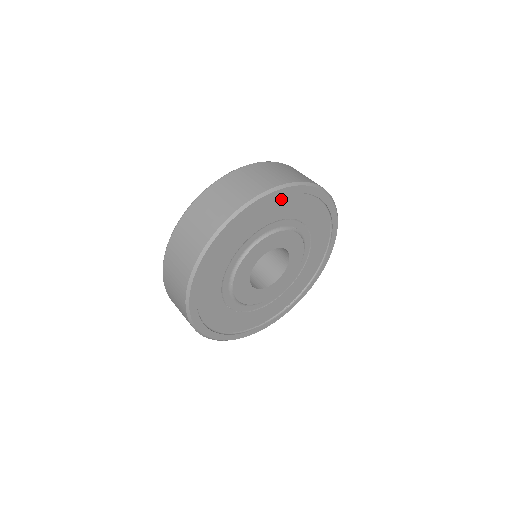
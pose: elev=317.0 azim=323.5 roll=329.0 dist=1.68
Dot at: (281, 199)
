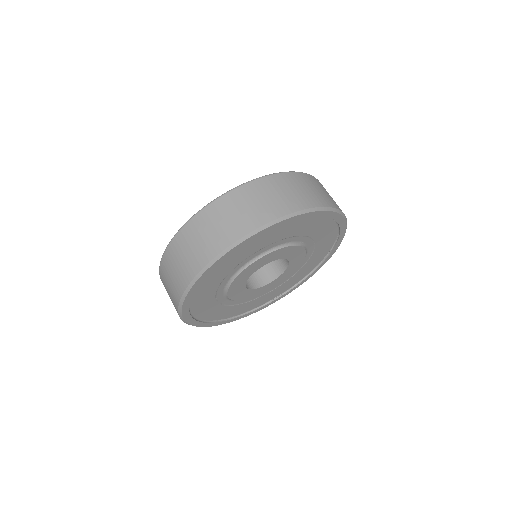
Dot at: (298, 221)
